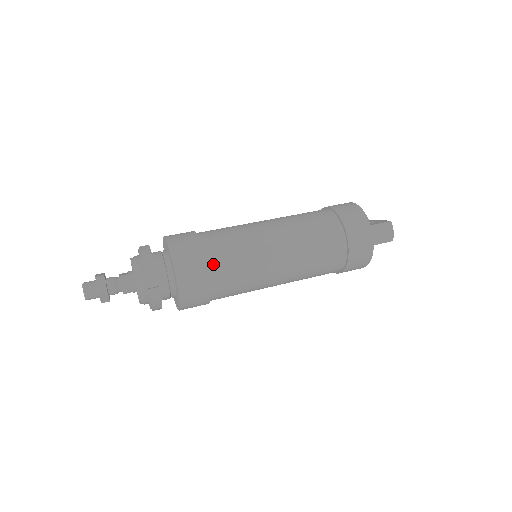
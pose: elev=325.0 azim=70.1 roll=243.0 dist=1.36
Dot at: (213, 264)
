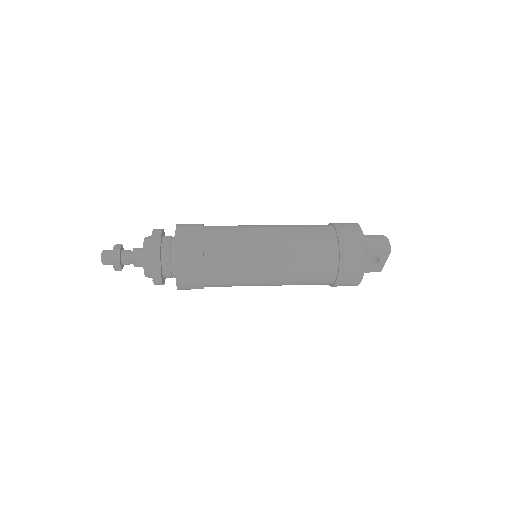
Dot at: (210, 232)
